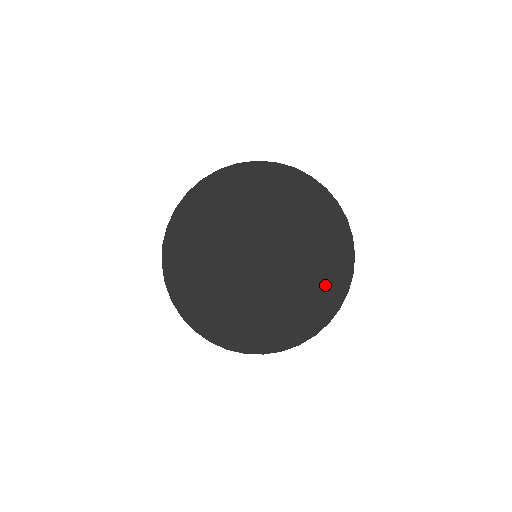
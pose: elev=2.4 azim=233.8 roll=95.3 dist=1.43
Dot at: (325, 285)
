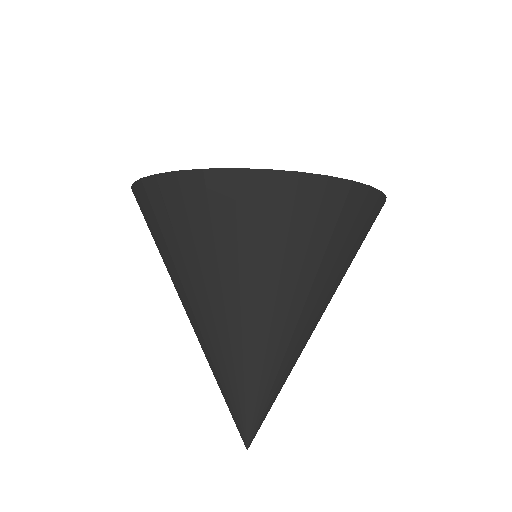
Dot at: occluded
